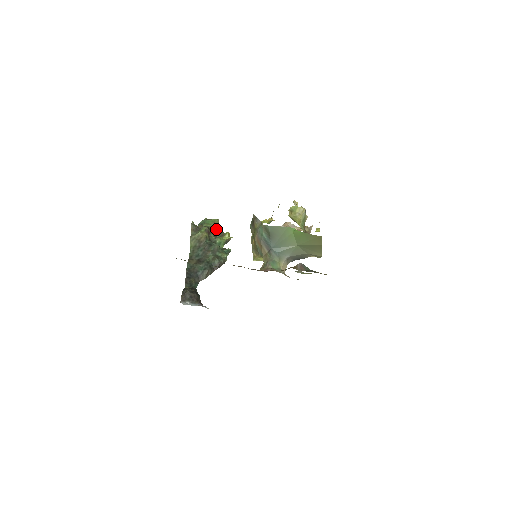
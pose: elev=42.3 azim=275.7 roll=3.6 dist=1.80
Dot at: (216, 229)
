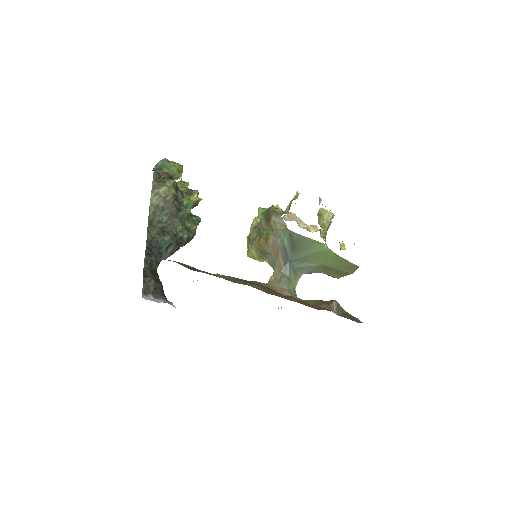
Dot at: (180, 180)
